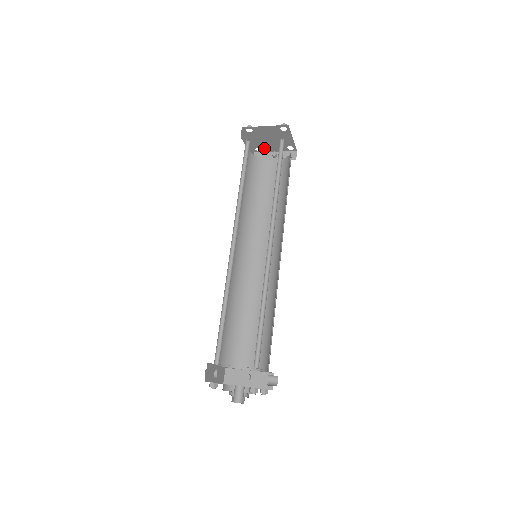
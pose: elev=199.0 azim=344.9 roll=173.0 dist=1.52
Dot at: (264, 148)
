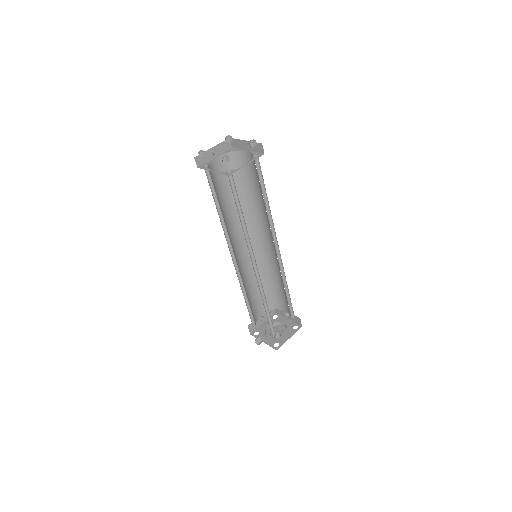
Dot at: occluded
